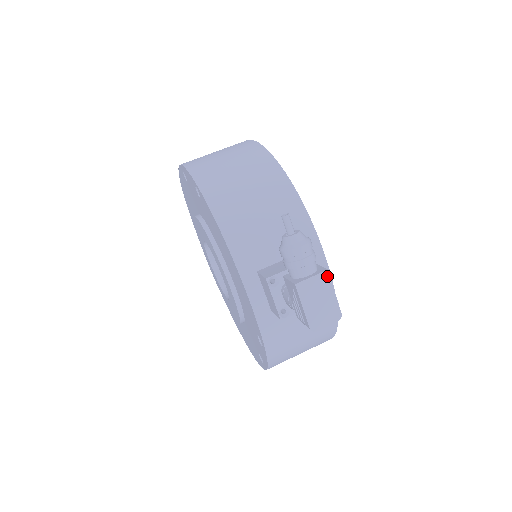
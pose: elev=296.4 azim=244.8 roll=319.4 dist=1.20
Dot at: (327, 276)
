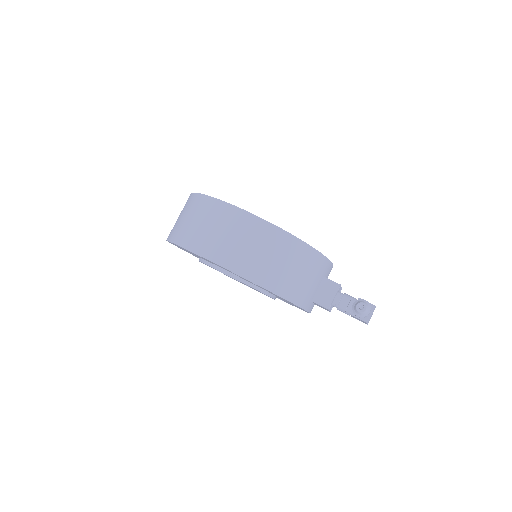
Dot at: occluded
